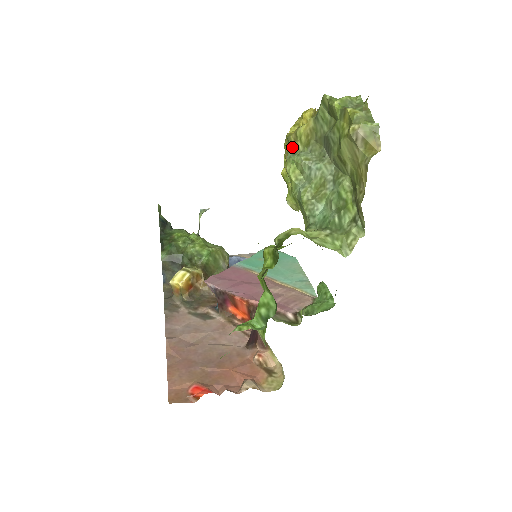
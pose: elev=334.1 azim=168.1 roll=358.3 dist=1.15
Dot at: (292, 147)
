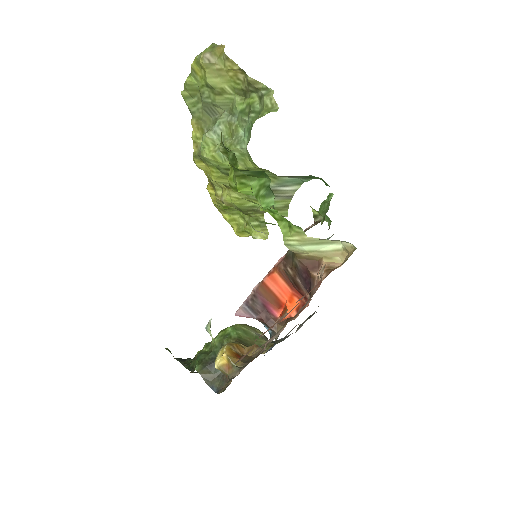
Dot at: (199, 151)
